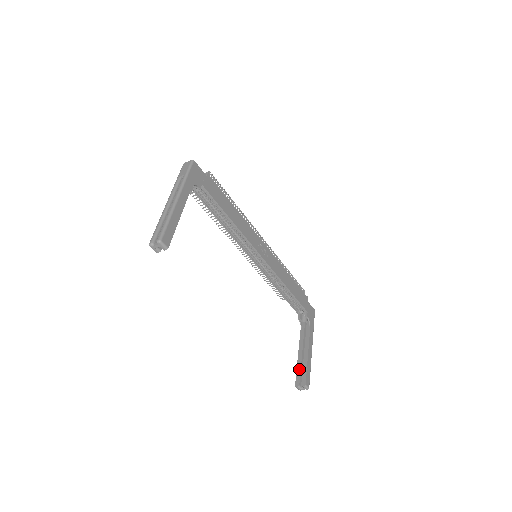
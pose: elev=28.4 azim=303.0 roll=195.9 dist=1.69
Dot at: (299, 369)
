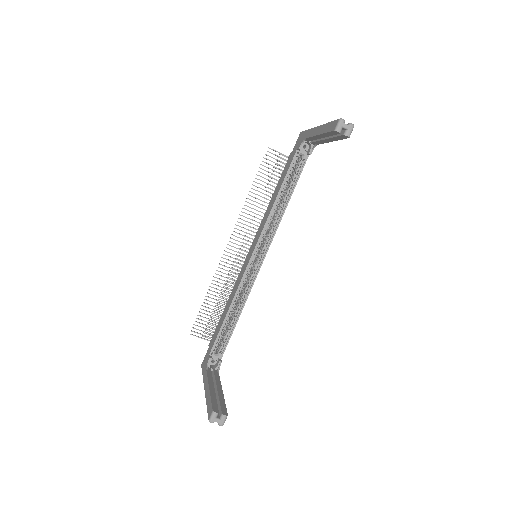
Dot at: (215, 399)
